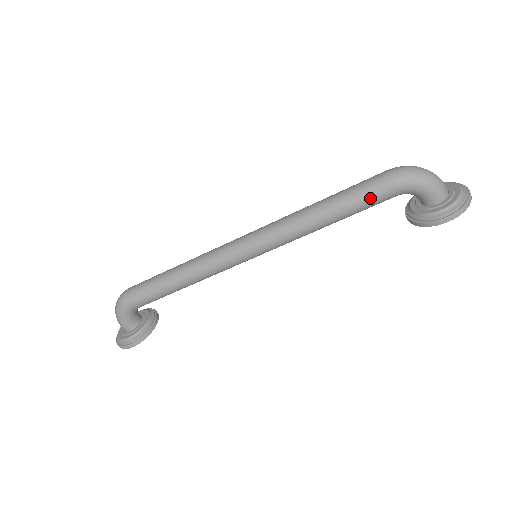
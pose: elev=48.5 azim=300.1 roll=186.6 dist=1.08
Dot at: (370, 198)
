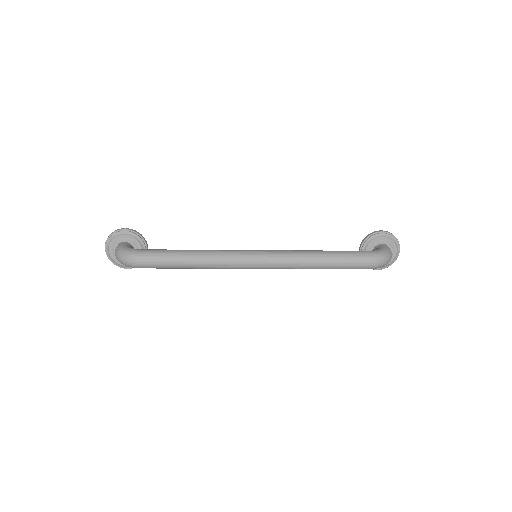
Dot at: occluded
